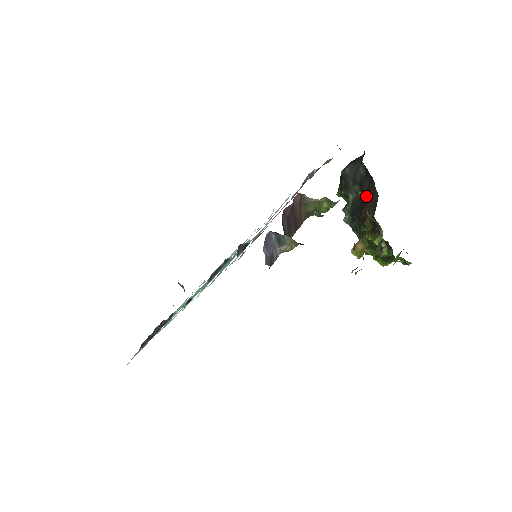
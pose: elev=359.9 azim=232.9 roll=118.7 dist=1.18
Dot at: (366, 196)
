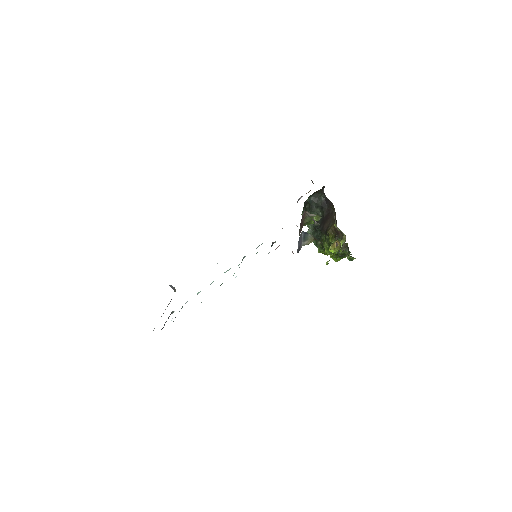
Dot at: (326, 215)
